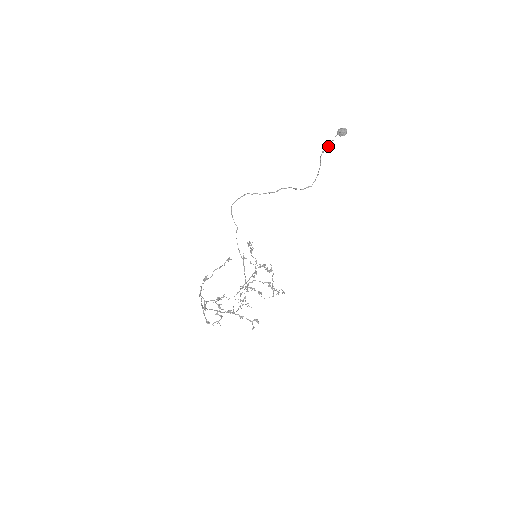
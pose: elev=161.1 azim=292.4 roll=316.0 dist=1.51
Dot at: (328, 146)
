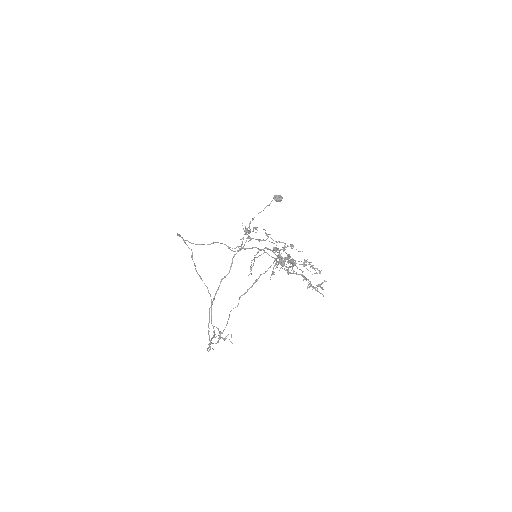
Dot at: occluded
